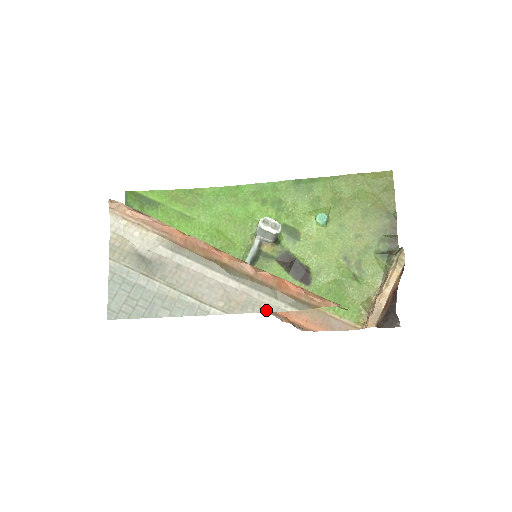
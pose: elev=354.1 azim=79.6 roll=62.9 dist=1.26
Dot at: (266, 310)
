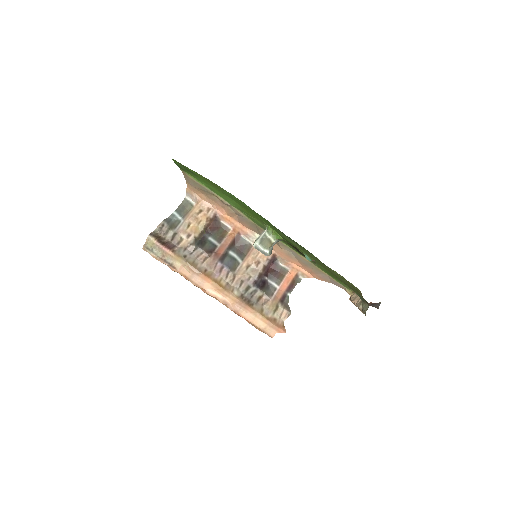
Dot at: occluded
